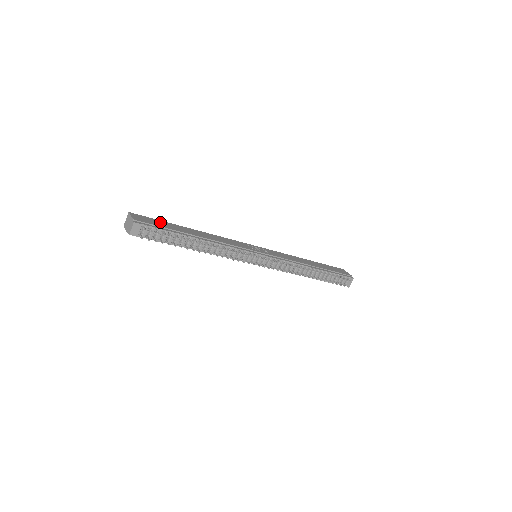
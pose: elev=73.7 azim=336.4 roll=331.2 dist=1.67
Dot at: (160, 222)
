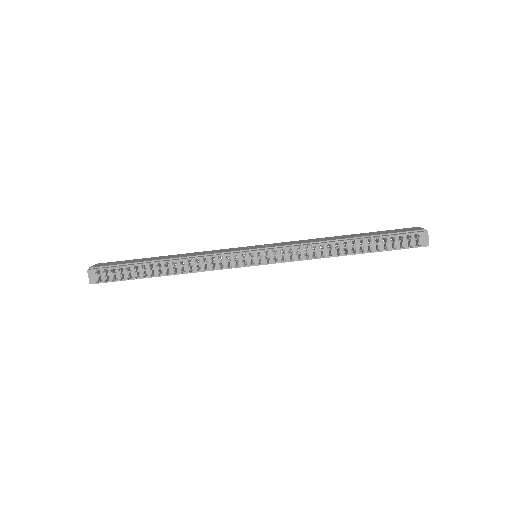
Dot at: (127, 261)
